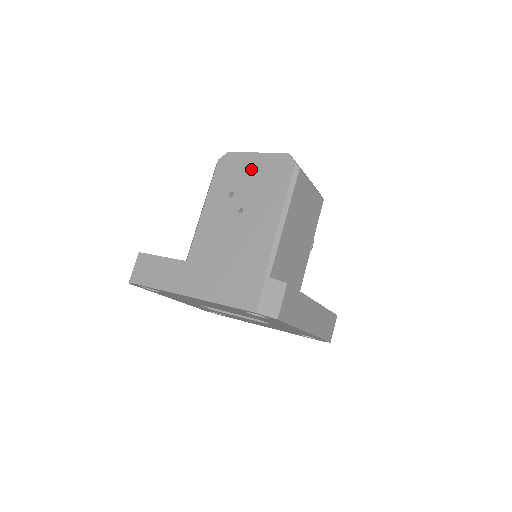
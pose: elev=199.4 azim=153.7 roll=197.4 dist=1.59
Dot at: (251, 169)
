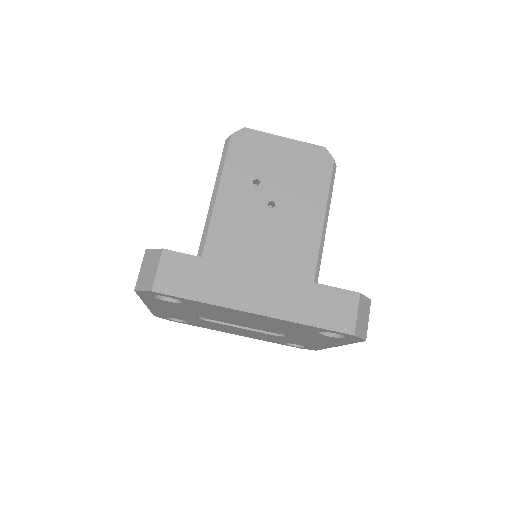
Dot at: (279, 156)
